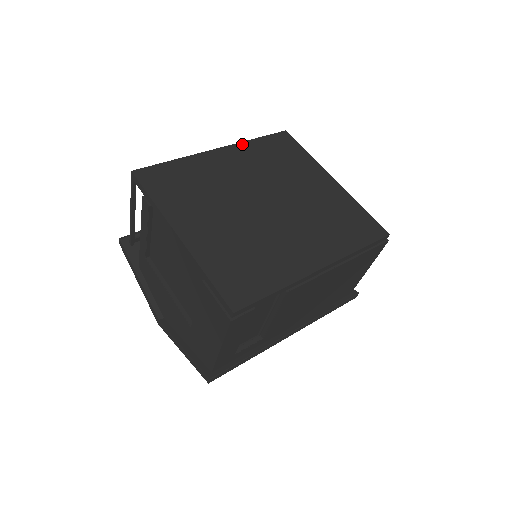
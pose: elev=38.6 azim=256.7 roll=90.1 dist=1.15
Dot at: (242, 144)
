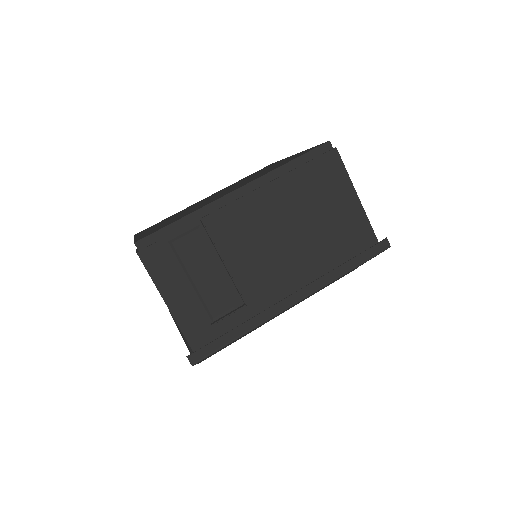
Dot at: occluded
